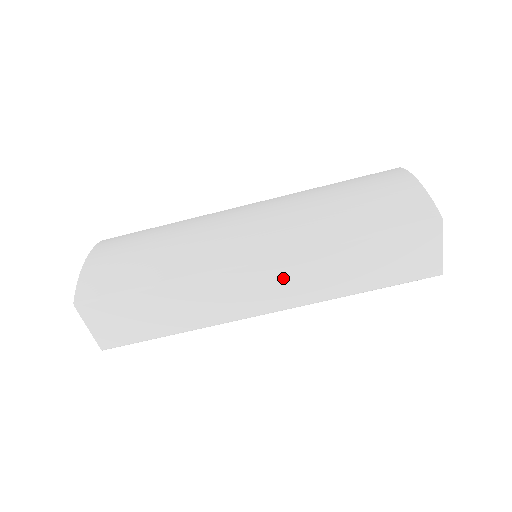
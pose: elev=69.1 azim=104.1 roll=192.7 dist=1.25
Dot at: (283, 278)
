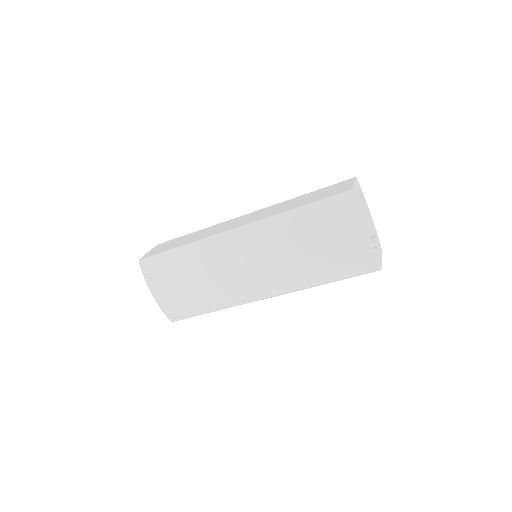
Dot at: occluded
